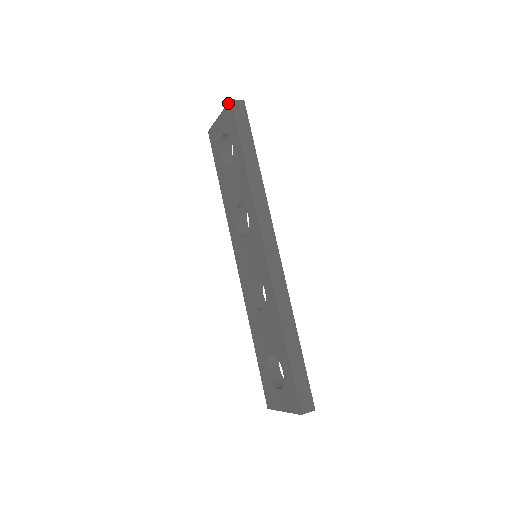
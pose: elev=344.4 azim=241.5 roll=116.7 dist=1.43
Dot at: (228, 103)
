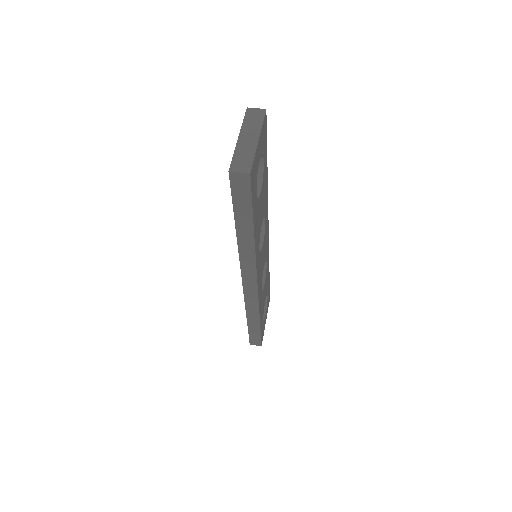
Dot at: (230, 165)
